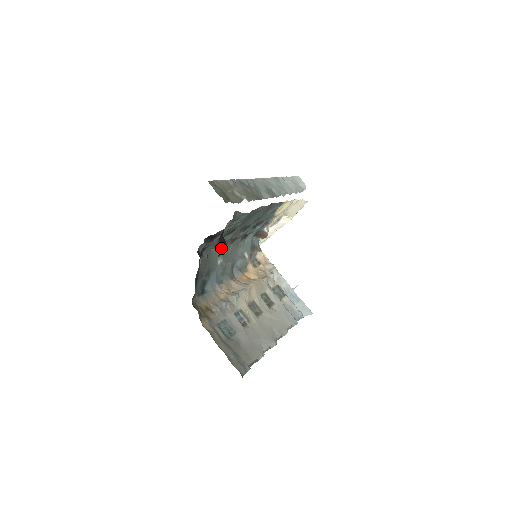
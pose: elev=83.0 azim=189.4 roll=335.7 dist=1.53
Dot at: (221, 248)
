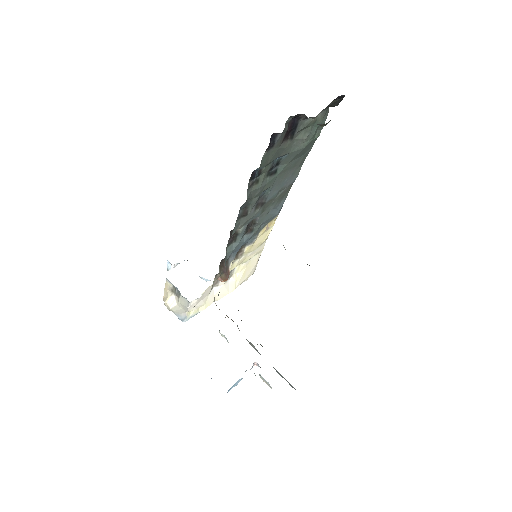
Dot at: occluded
